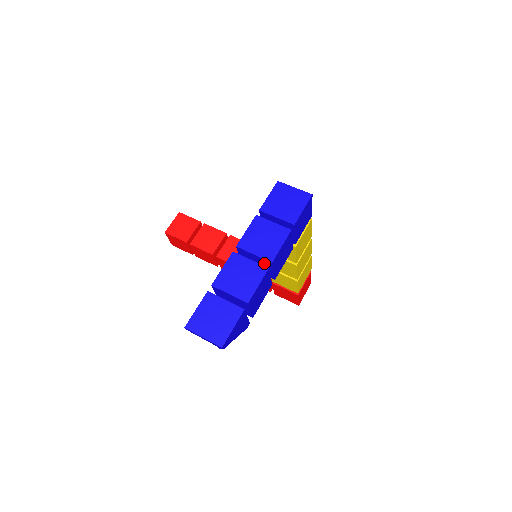
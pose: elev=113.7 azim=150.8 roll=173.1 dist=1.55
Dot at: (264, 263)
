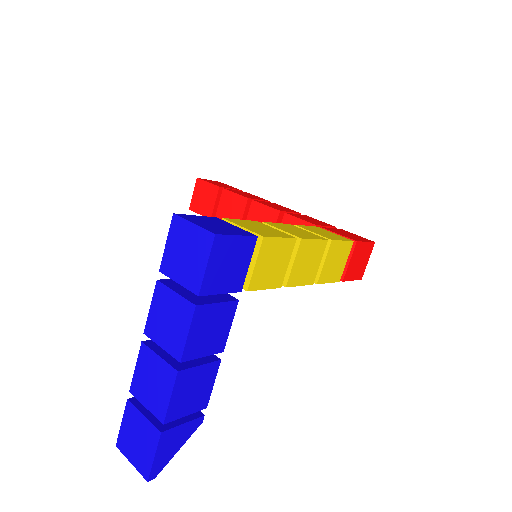
Dot at: occluded
